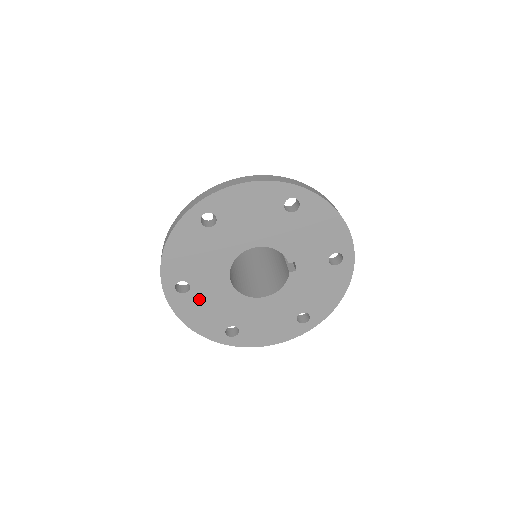
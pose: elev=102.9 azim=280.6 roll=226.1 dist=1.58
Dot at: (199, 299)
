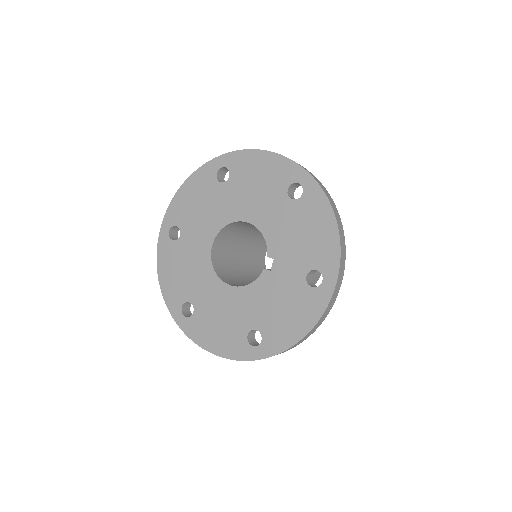
Dot at: (180, 254)
